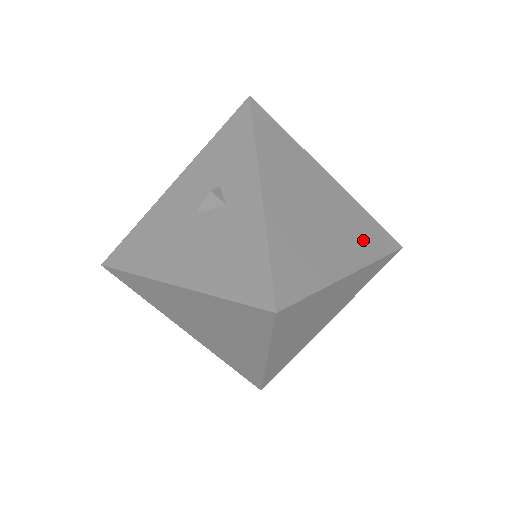
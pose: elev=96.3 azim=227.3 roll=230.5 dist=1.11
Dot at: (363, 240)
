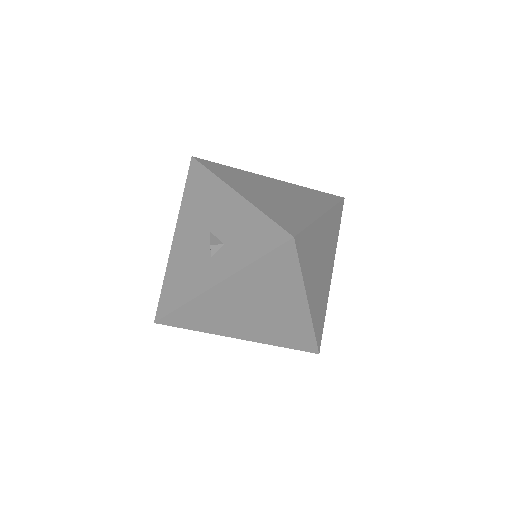
Dot at: (279, 336)
